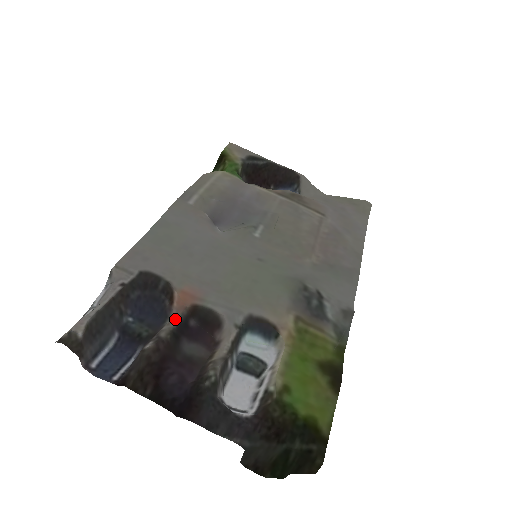
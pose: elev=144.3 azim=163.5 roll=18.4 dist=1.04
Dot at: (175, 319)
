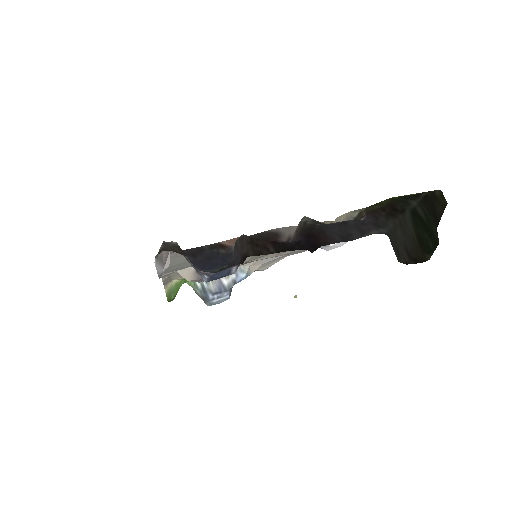
Dot at: occluded
